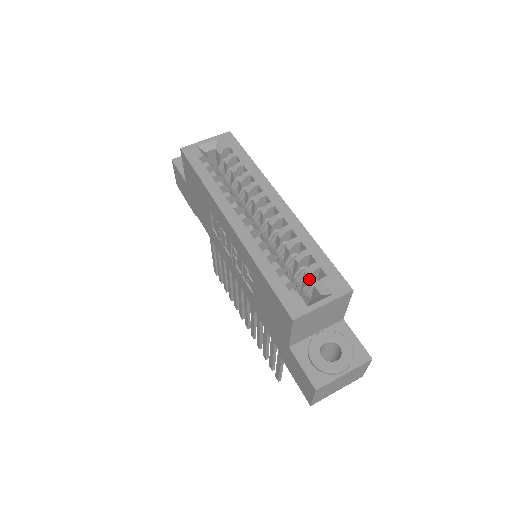
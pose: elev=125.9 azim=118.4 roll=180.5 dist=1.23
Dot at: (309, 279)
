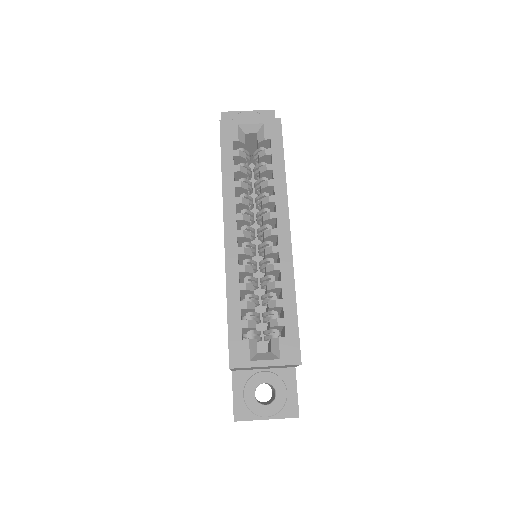
Dot at: (272, 327)
